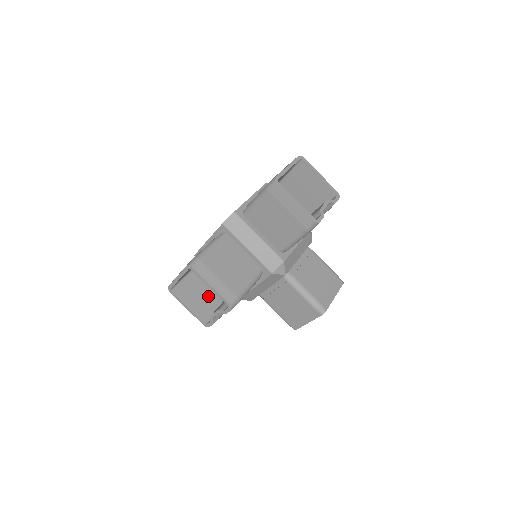
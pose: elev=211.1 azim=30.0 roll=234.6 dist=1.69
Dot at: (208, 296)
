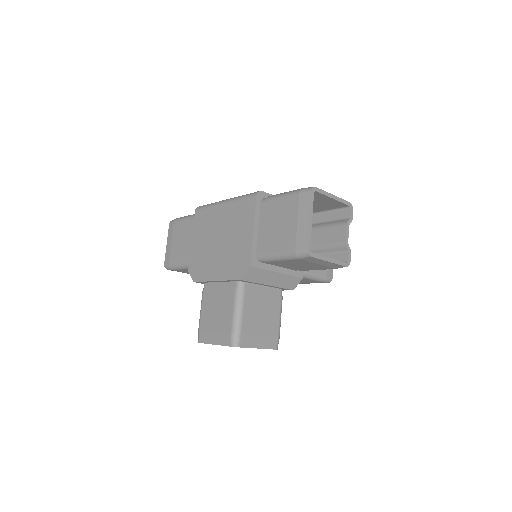
Dot at: occluded
